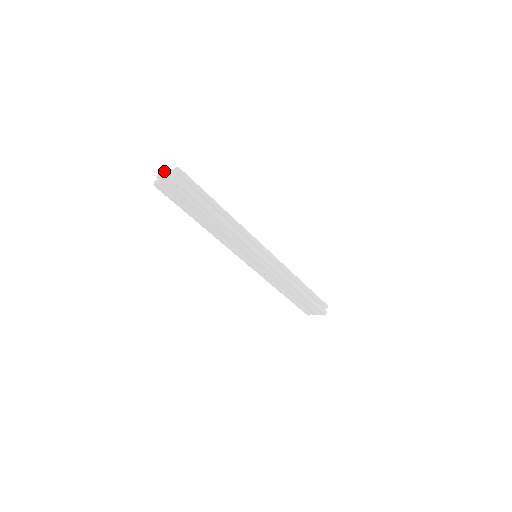
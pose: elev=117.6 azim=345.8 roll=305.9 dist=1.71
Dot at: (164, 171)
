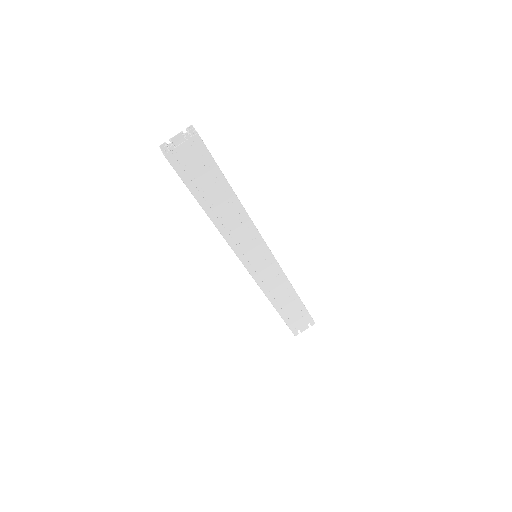
Dot at: (169, 139)
